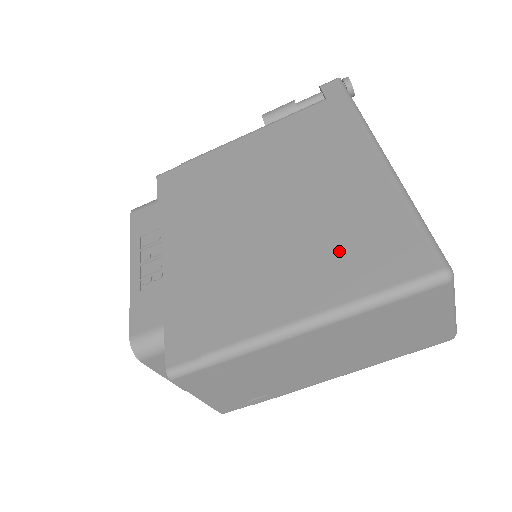
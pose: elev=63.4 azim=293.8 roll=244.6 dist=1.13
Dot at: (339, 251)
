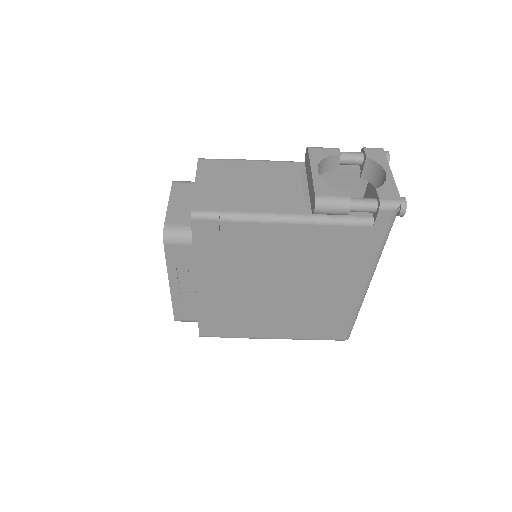
Dot at: (309, 322)
